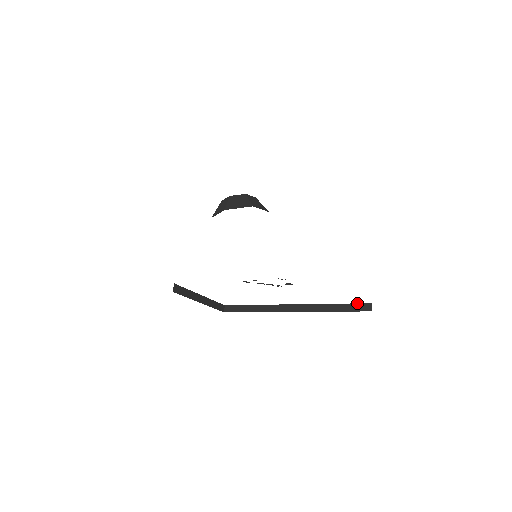
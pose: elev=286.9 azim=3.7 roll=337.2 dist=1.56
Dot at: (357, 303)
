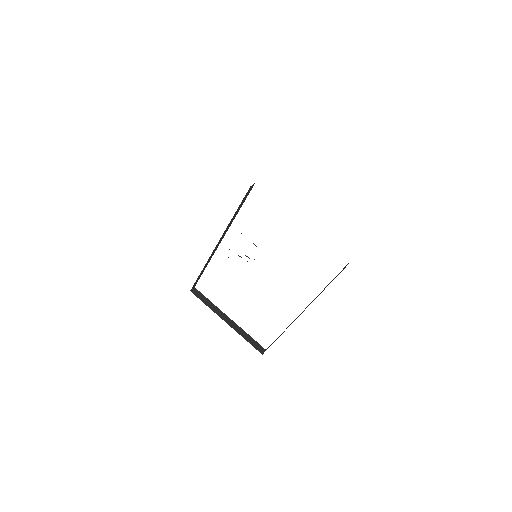
Dot at: occluded
